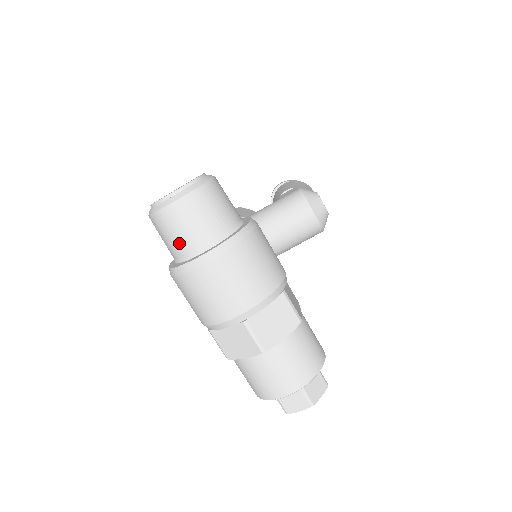
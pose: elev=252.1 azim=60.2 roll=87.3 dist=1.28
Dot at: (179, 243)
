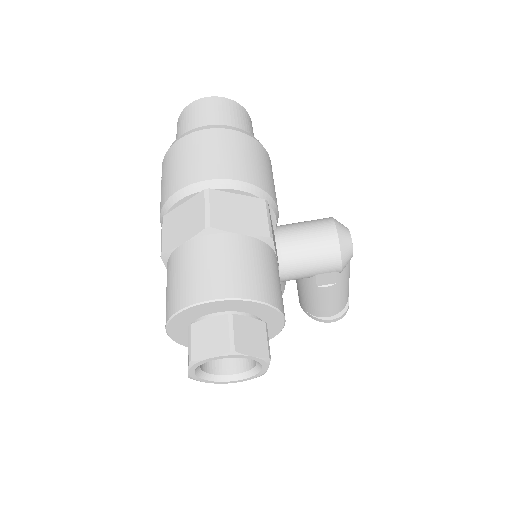
Dot at: (189, 128)
